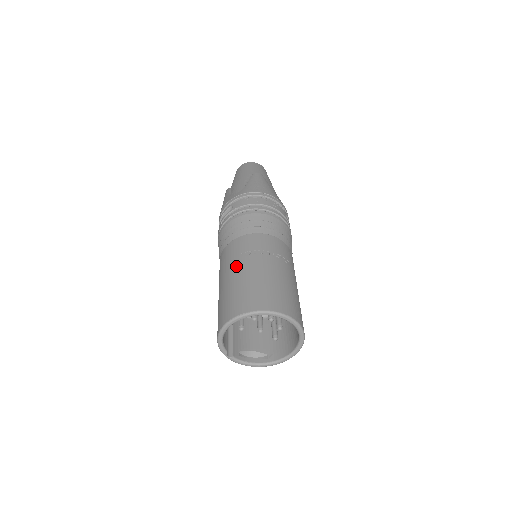
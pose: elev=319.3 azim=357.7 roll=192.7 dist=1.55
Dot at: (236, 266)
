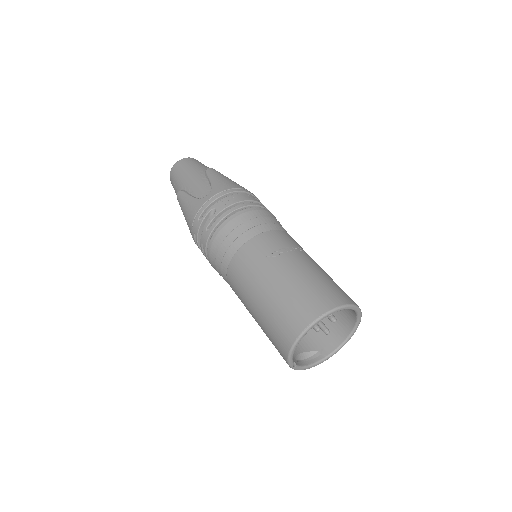
Dot at: (271, 271)
